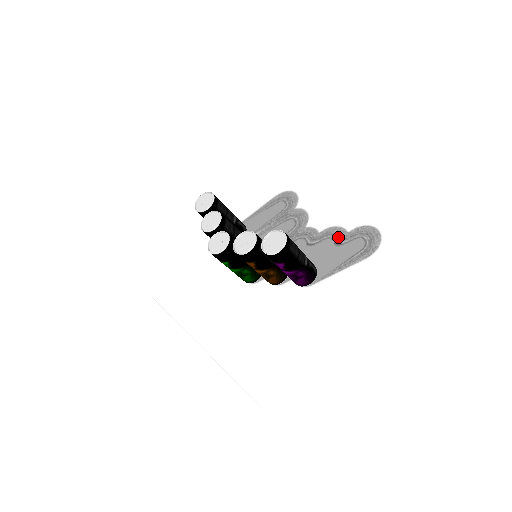
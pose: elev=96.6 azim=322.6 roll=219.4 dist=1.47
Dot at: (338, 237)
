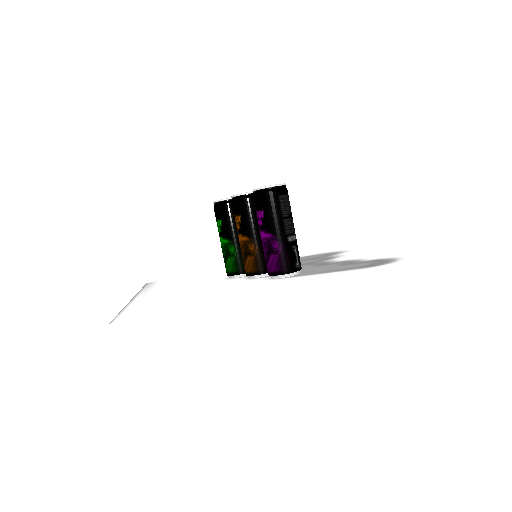
Dot at: (349, 262)
